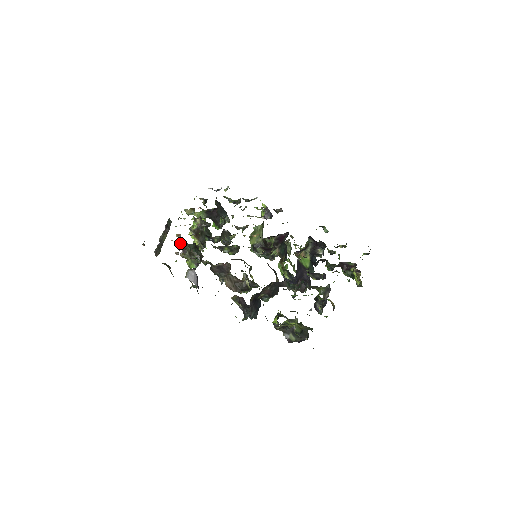
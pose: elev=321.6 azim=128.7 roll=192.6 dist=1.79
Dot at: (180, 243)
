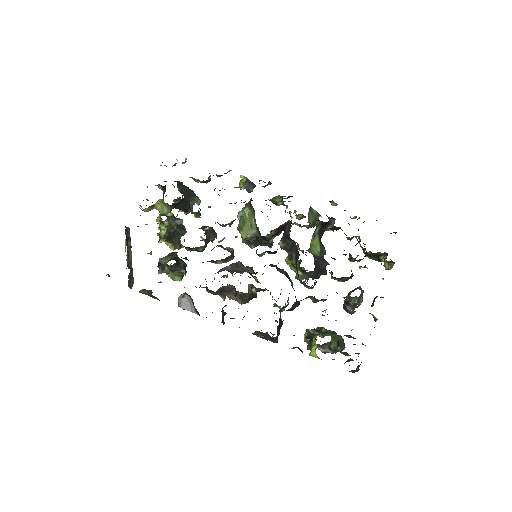
Dot at: (157, 266)
